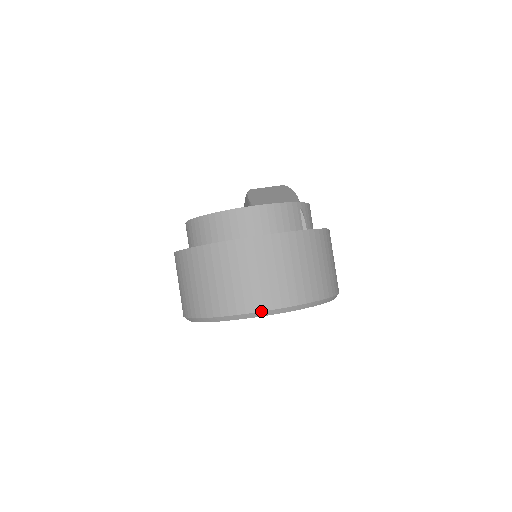
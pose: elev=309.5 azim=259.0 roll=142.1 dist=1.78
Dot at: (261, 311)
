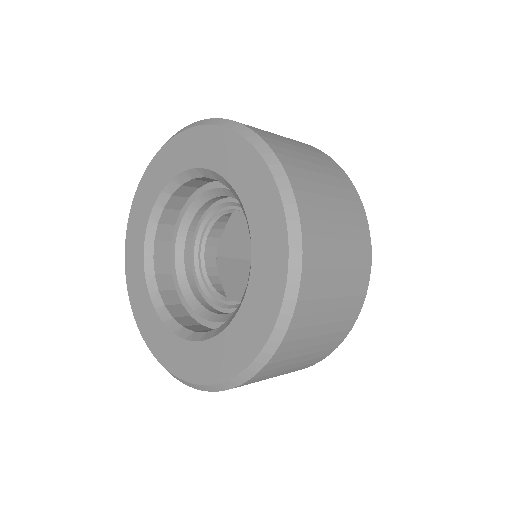
Dot at: (195, 123)
